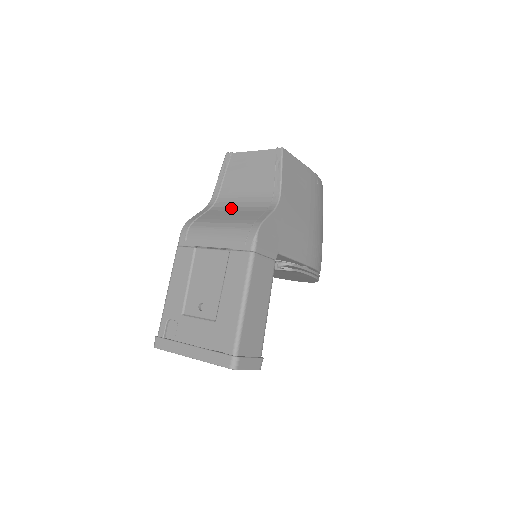
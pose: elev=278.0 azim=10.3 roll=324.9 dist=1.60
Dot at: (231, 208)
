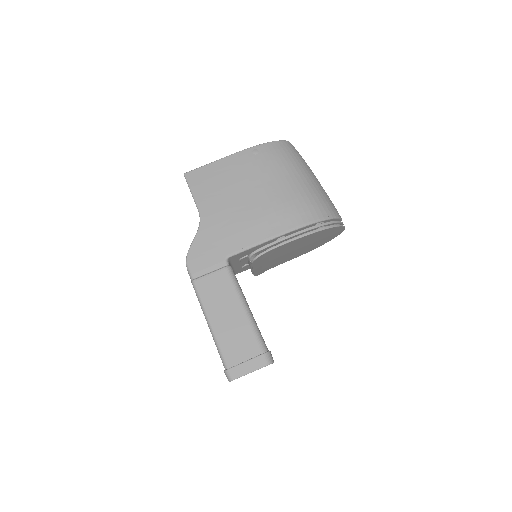
Dot at: occluded
